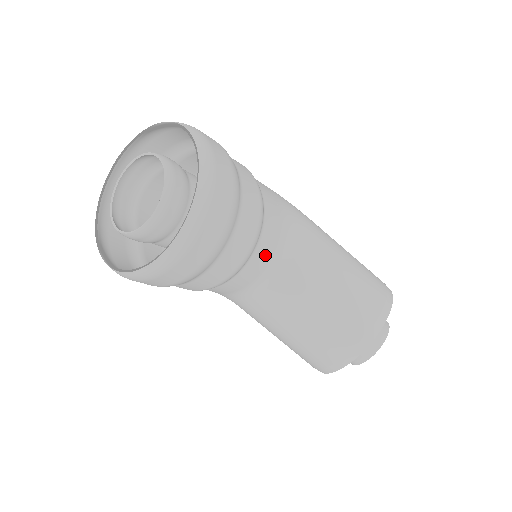
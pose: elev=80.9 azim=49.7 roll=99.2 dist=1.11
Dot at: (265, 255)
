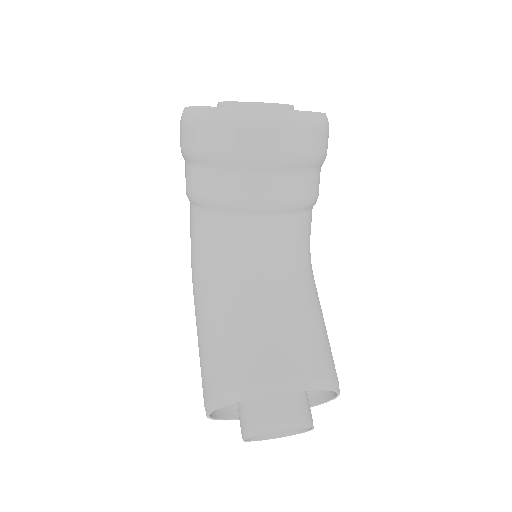
Dot at: (288, 232)
